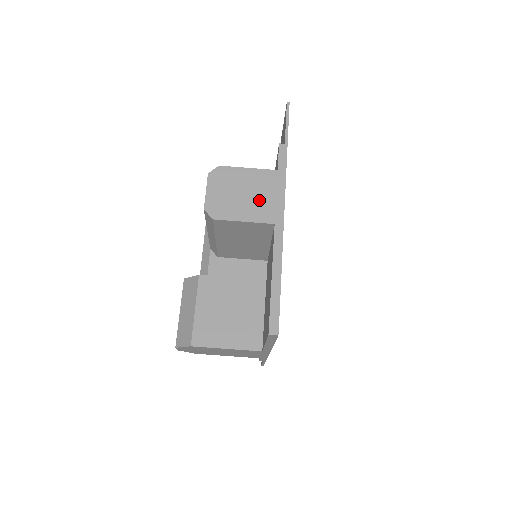
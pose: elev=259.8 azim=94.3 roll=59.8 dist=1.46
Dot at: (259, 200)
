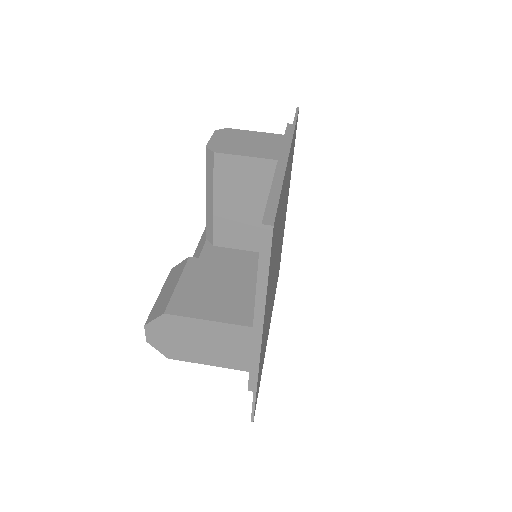
Dot at: (263, 147)
